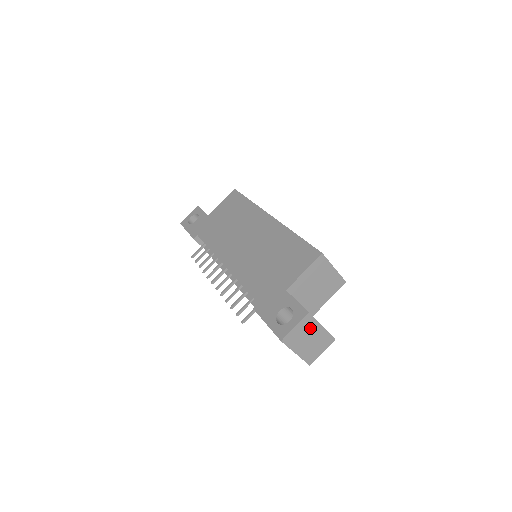
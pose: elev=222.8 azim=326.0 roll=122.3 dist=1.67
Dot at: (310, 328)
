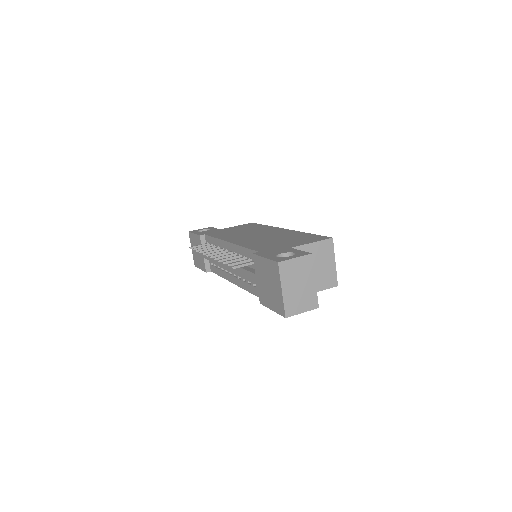
Dot at: (305, 272)
